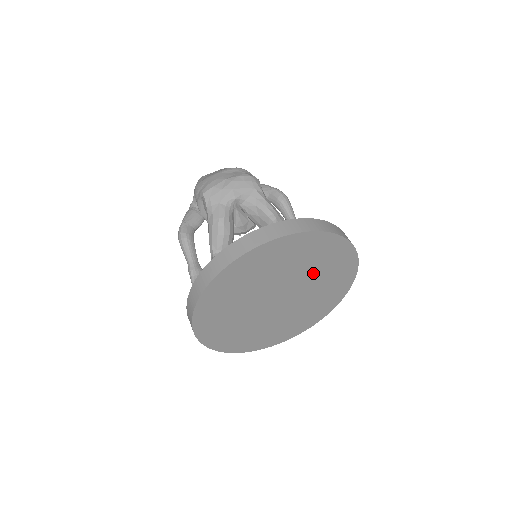
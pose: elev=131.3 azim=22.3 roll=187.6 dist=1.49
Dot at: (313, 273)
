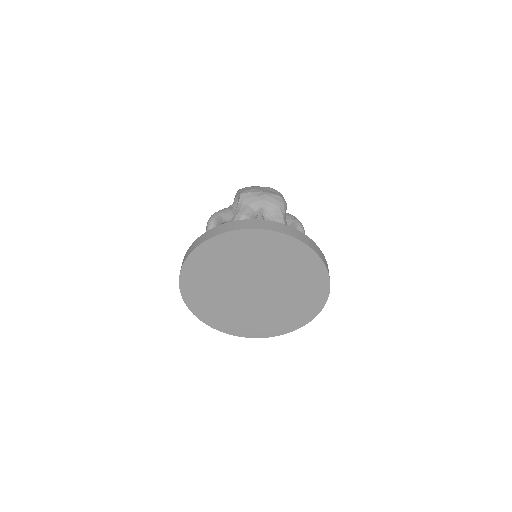
Dot at: (289, 281)
